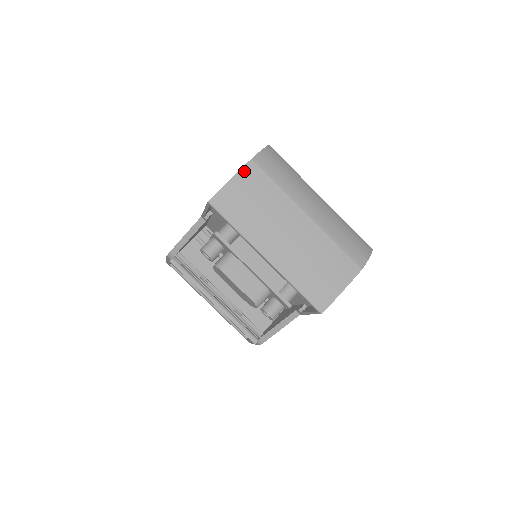
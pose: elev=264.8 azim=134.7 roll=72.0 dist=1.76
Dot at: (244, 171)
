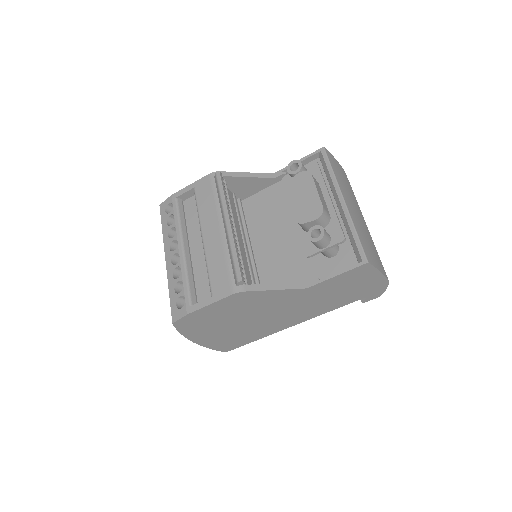
Dot at: (342, 168)
